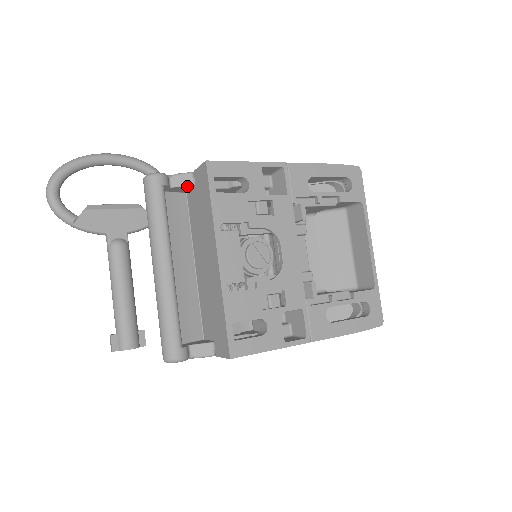
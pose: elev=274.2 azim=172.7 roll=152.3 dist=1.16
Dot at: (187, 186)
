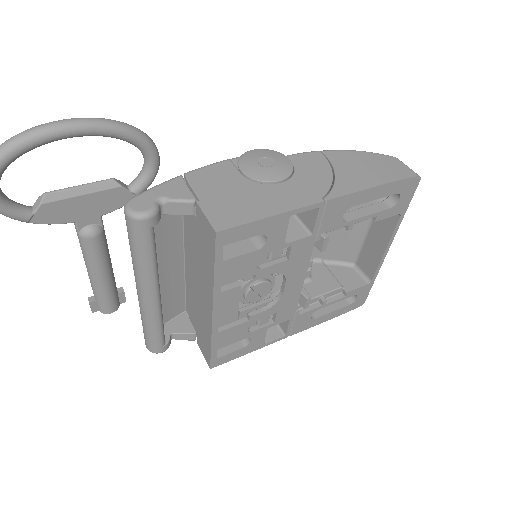
Dot at: (185, 213)
